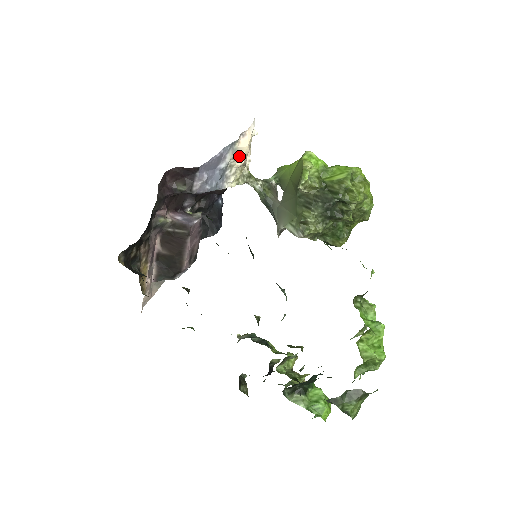
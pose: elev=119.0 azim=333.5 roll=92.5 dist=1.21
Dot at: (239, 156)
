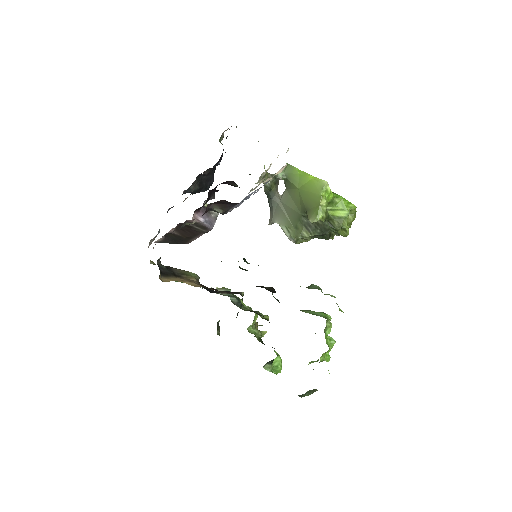
Dot at: (270, 178)
